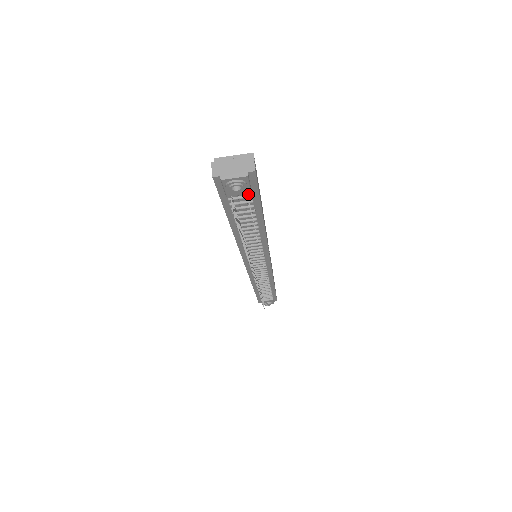
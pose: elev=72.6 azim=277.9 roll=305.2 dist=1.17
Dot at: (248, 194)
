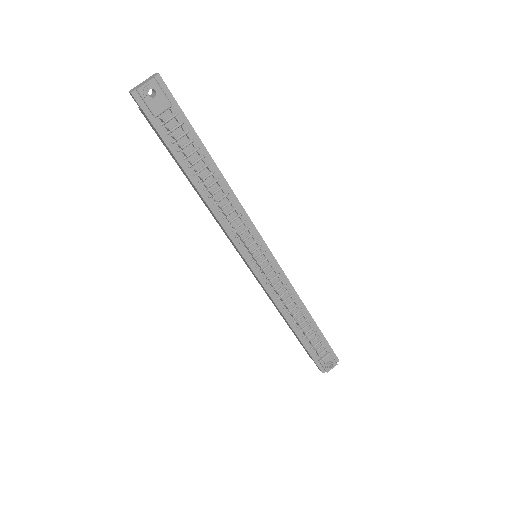
Dot at: (173, 113)
